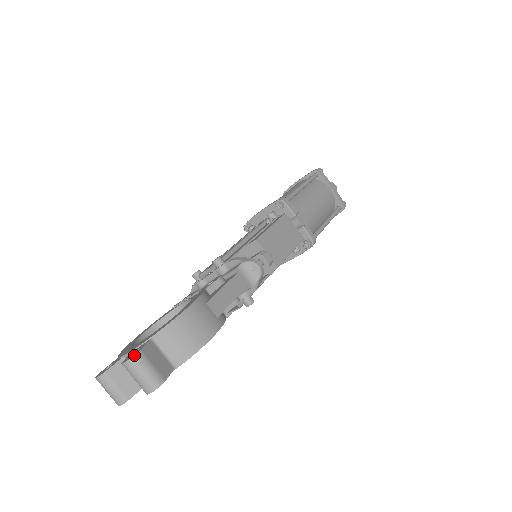
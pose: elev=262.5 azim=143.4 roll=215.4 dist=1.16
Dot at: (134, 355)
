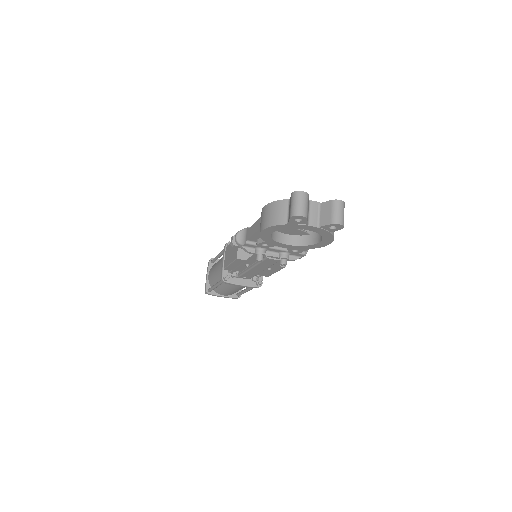
Dot at: occluded
